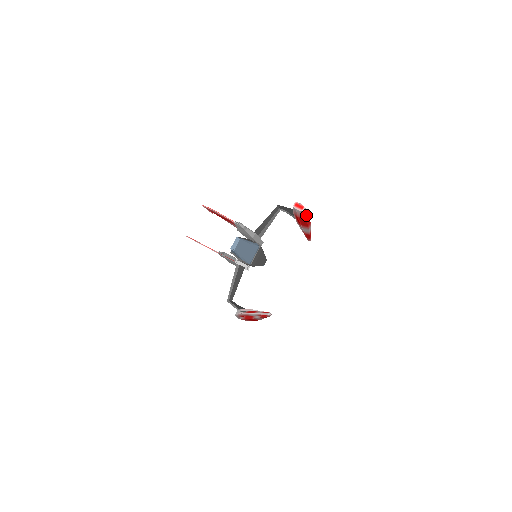
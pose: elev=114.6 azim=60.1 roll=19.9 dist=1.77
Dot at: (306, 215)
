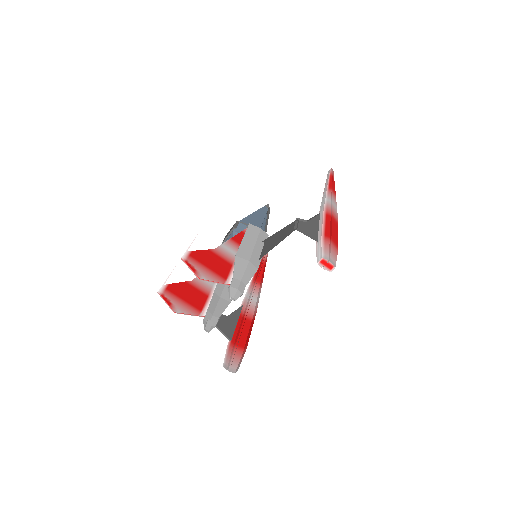
Dot at: occluded
